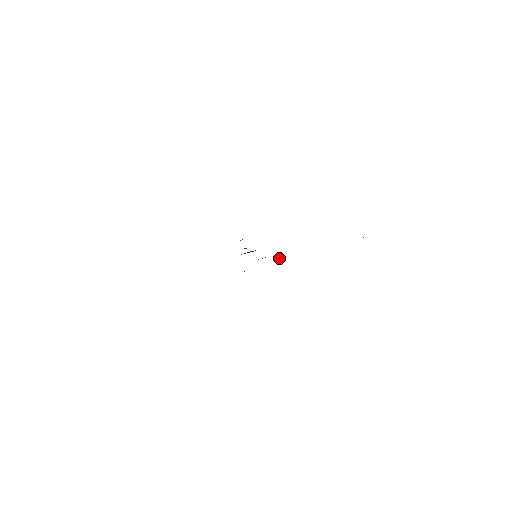
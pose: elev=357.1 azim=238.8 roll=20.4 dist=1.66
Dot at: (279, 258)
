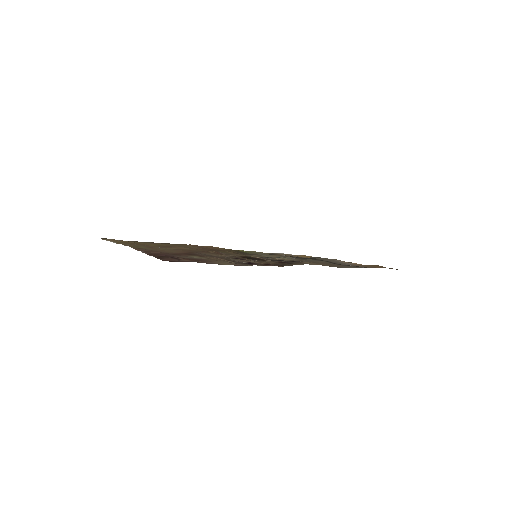
Dot at: (279, 257)
